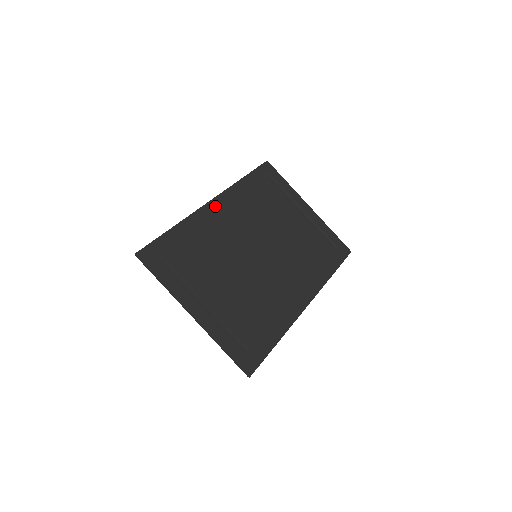
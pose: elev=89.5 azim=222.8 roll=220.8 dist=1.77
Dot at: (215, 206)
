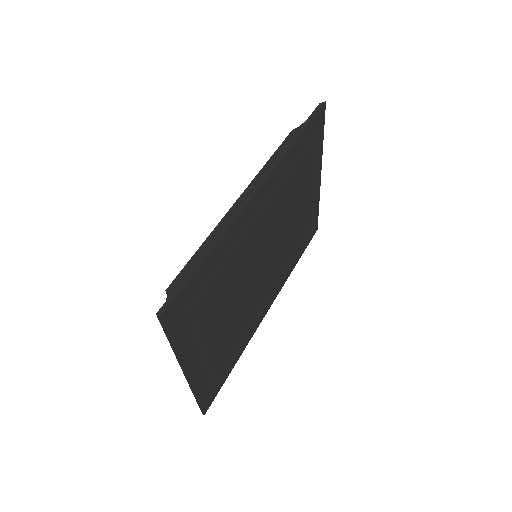
Dot at: (259, 198)
